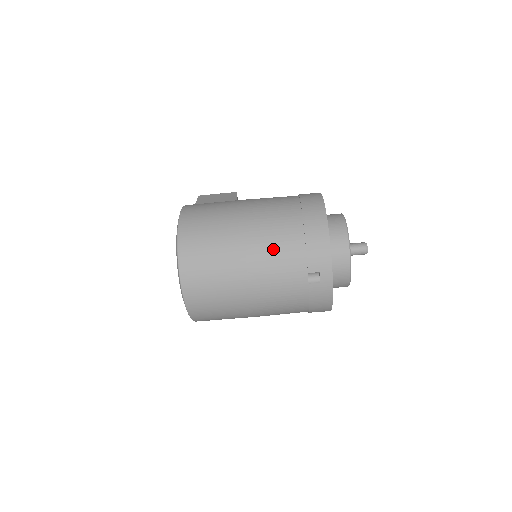
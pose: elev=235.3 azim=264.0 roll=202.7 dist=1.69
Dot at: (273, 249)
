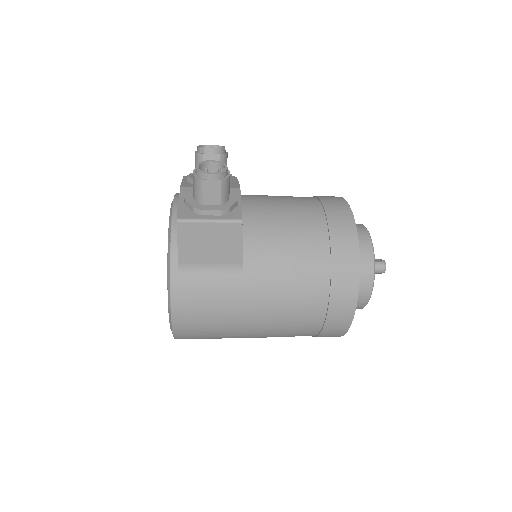
Dot at: occluded
